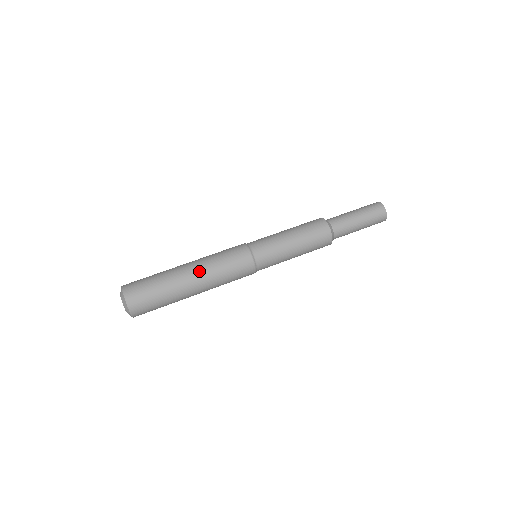
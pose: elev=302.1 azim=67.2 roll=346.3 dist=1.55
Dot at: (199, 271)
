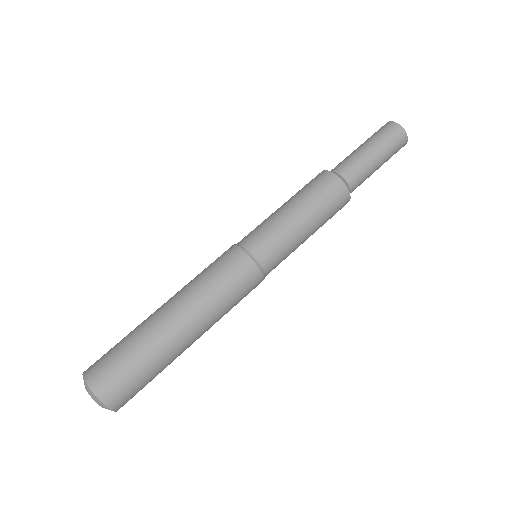
Dot at: (200, 326)
